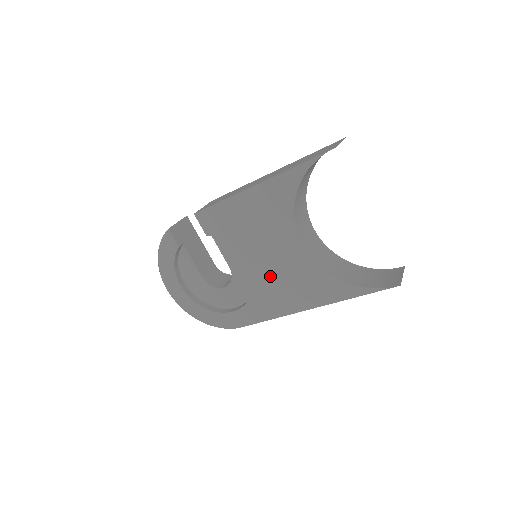
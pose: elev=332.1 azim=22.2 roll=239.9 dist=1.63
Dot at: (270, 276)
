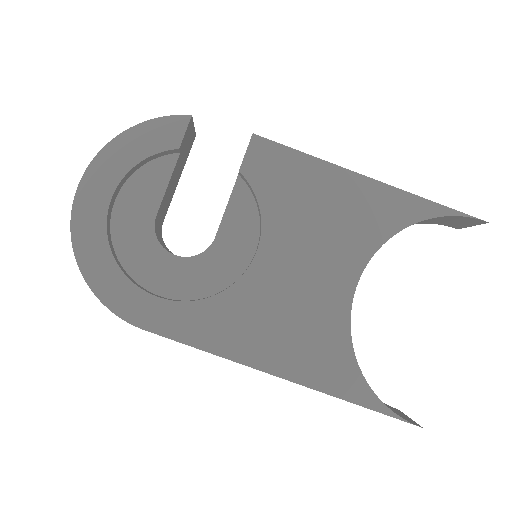
Dot at: (272, 292)
